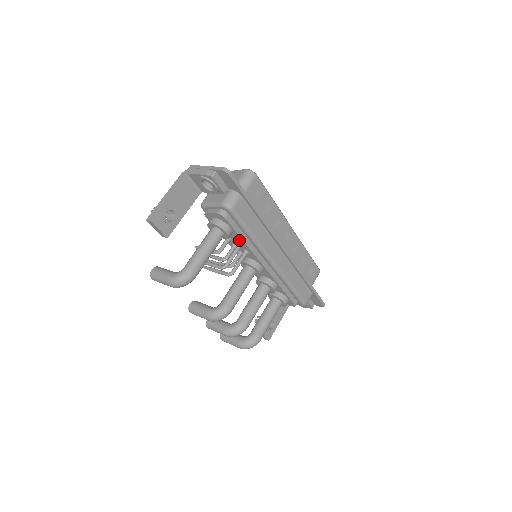
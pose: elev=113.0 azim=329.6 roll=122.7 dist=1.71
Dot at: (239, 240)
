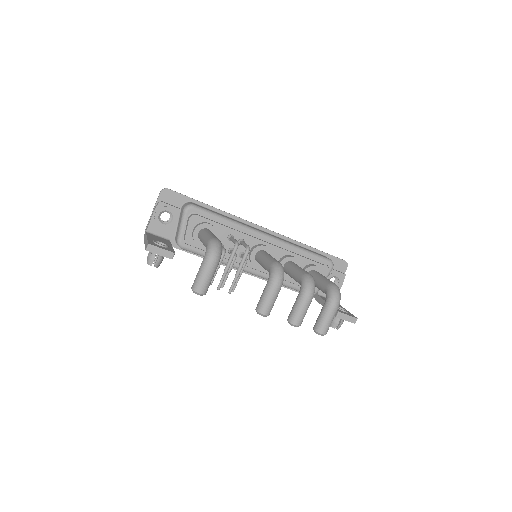
Dot at: (225, 233)
